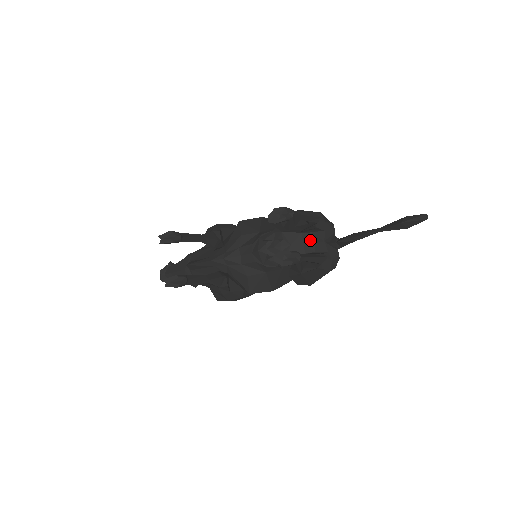
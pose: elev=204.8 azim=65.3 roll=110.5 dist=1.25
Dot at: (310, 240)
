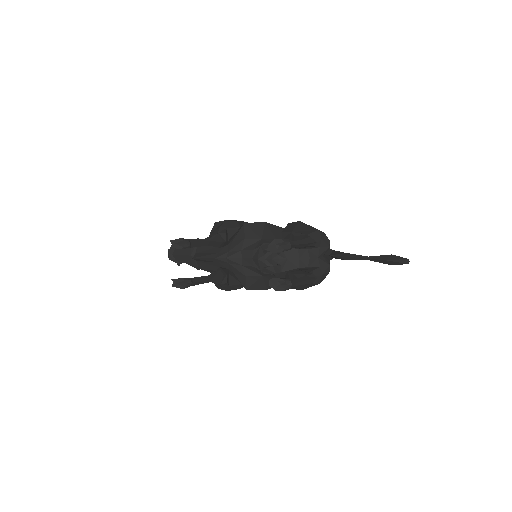
Dot at: (305, 256)
